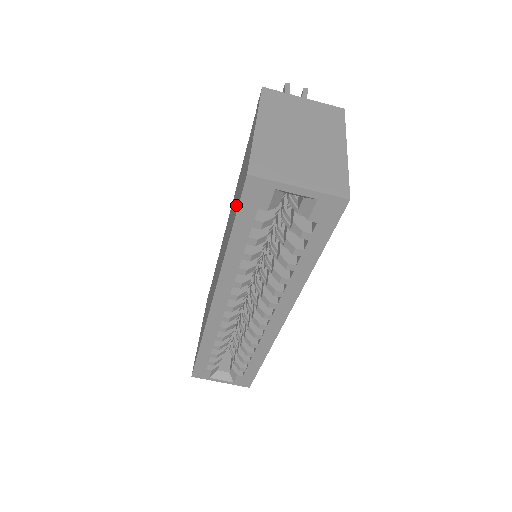
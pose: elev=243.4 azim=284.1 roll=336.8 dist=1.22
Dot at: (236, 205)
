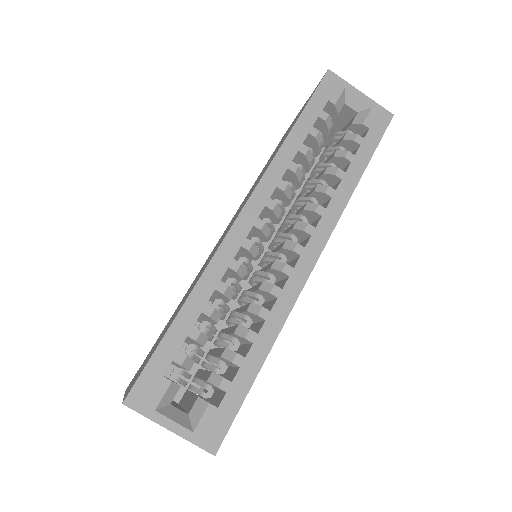
Dot at: occluded
